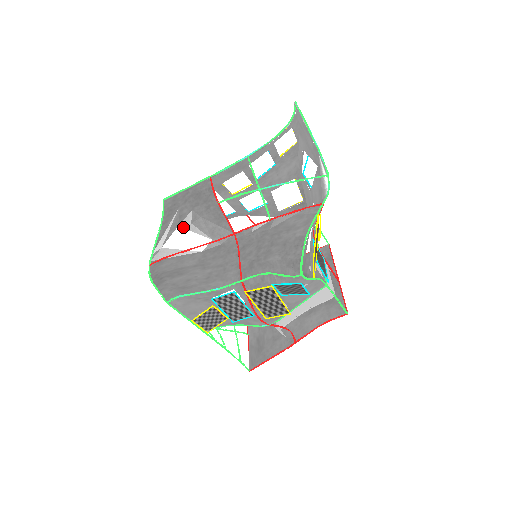
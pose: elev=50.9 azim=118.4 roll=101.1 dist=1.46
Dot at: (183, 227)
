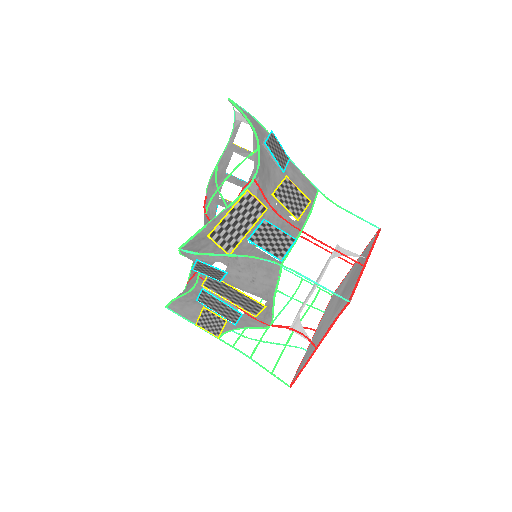
Dot at: occluded
